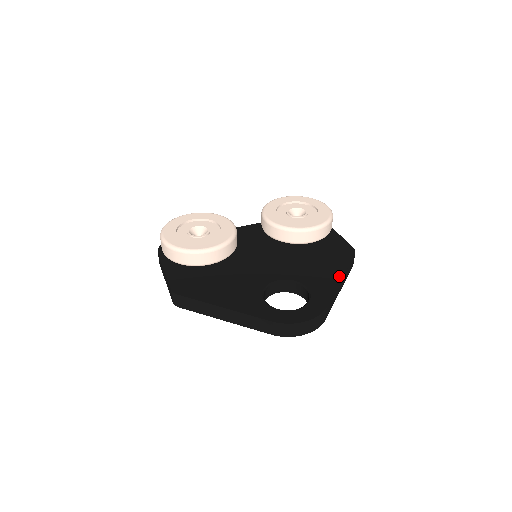
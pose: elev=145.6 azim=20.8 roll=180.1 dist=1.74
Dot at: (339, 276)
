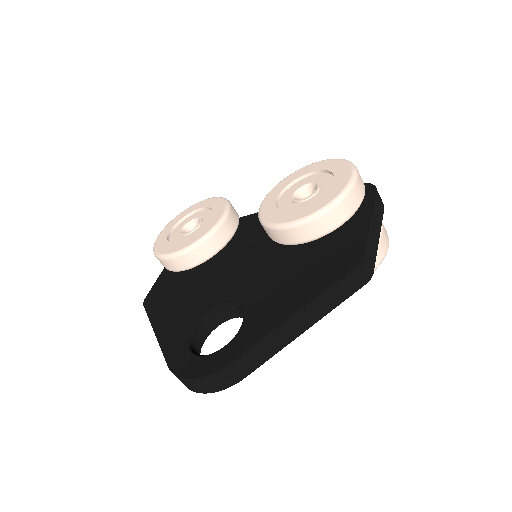
Dot at: (294, 309)
